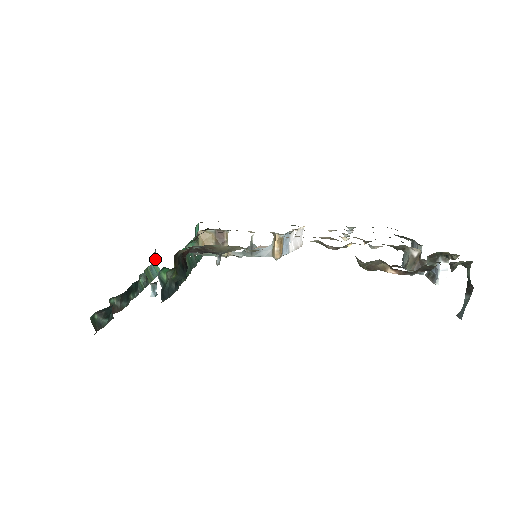
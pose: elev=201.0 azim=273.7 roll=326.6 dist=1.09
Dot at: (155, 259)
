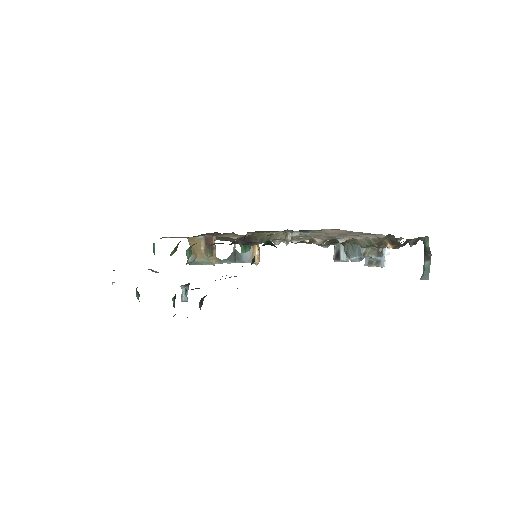
Dot at: occluded
